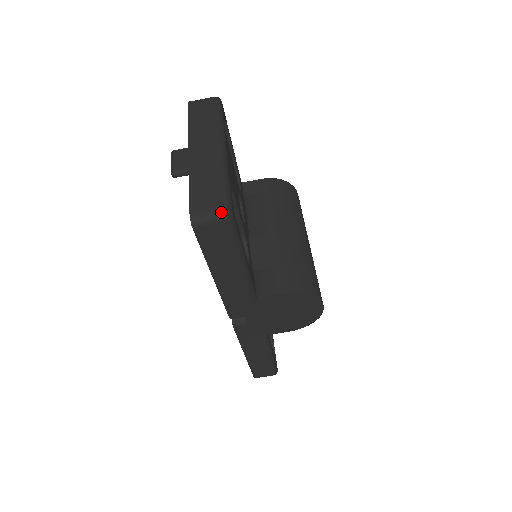
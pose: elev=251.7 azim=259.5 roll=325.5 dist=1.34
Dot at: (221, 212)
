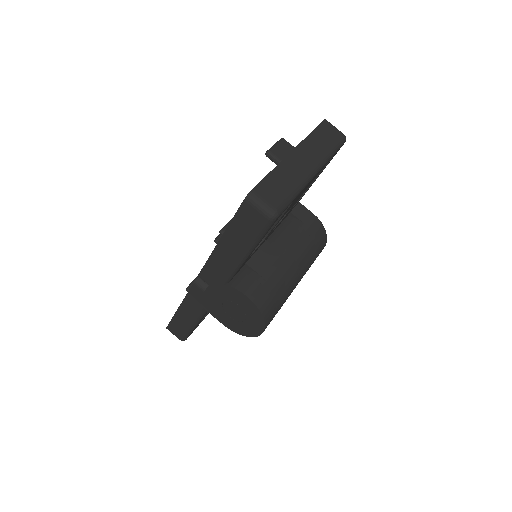
Dot at: (272, 210)
